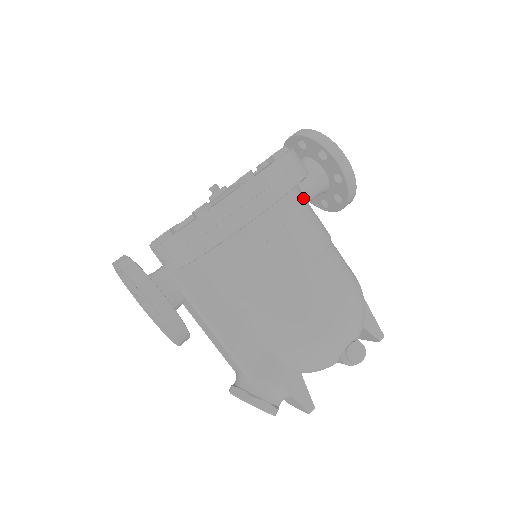
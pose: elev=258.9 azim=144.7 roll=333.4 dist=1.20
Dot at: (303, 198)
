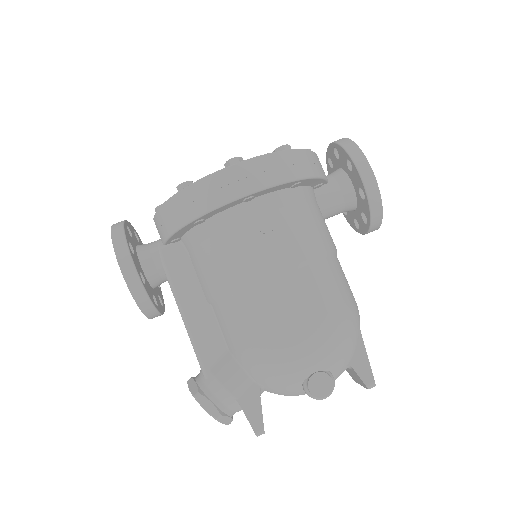
Dot at: (308, 203)
